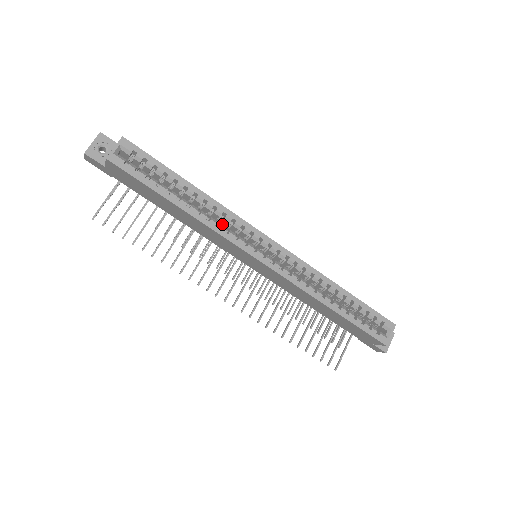
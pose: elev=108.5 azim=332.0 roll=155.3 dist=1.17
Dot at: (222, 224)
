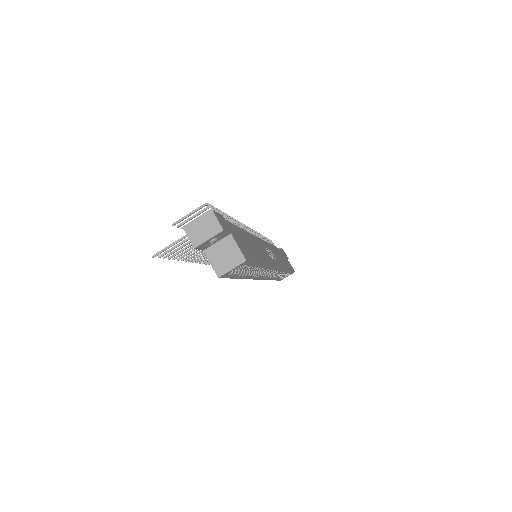
Dot at: occluded
